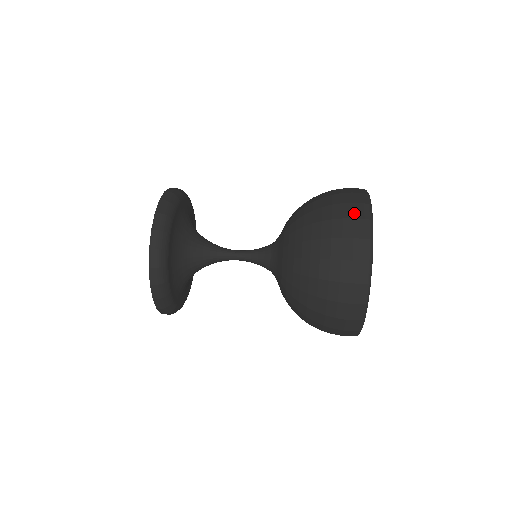
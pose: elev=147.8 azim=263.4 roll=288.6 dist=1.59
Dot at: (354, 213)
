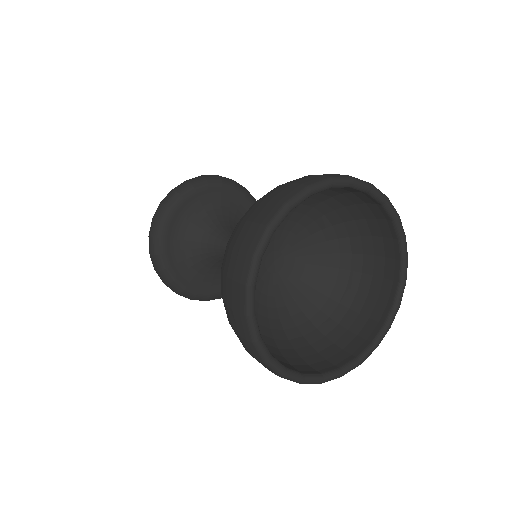
Dot at: occluded
